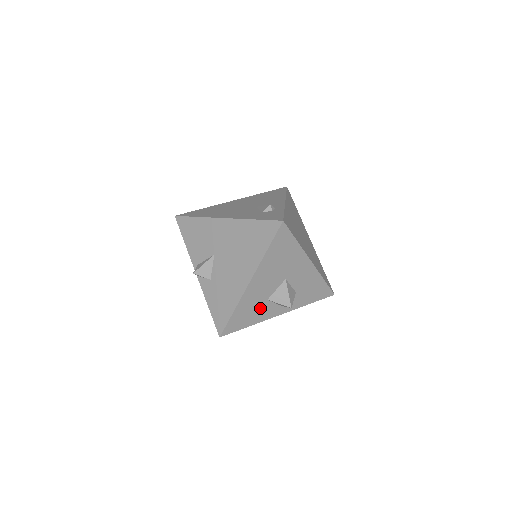
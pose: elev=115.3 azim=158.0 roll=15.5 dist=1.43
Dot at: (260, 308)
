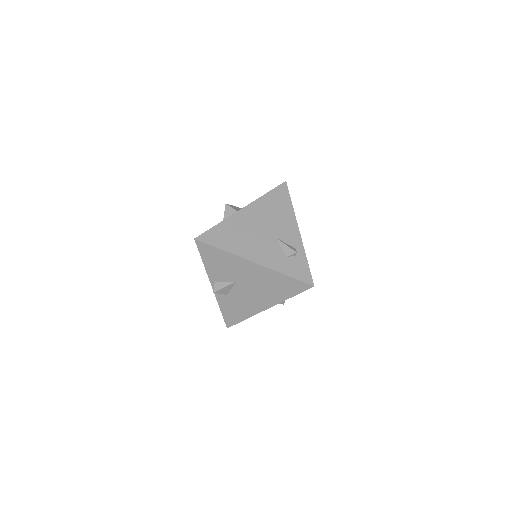
Dot at: occluded
